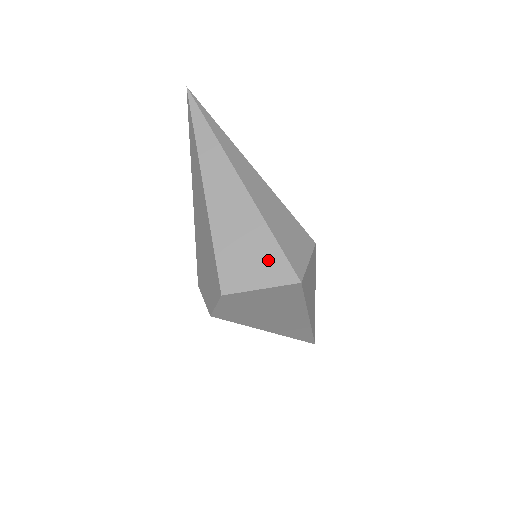
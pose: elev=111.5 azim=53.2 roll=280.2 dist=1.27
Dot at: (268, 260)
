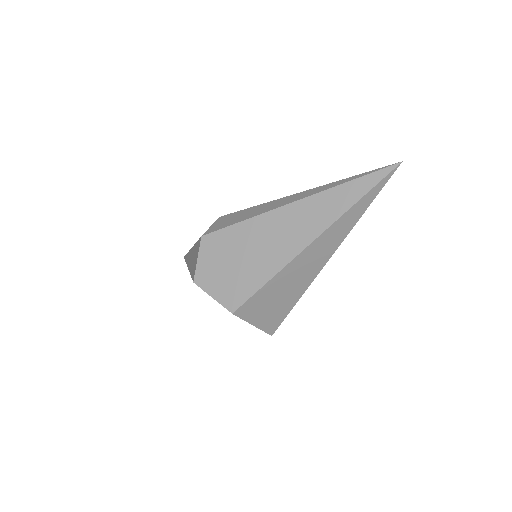
Dot at: (277, 314)
